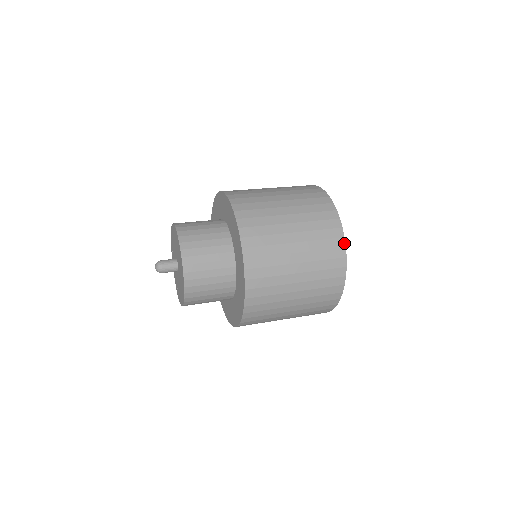
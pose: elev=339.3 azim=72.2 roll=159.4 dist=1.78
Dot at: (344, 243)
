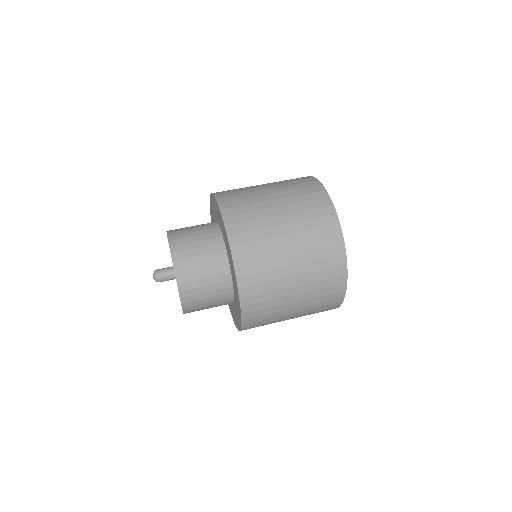
Dot at: (342, 240)
